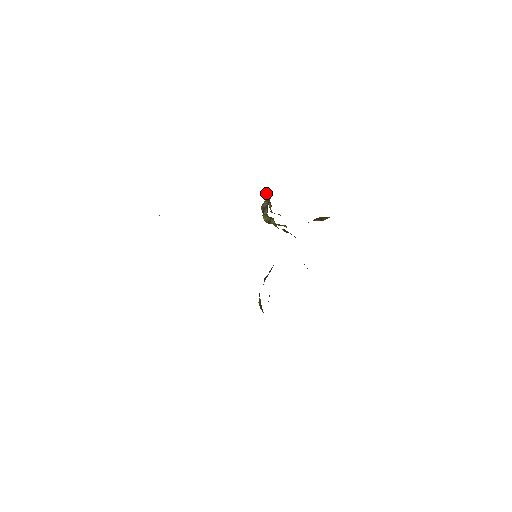
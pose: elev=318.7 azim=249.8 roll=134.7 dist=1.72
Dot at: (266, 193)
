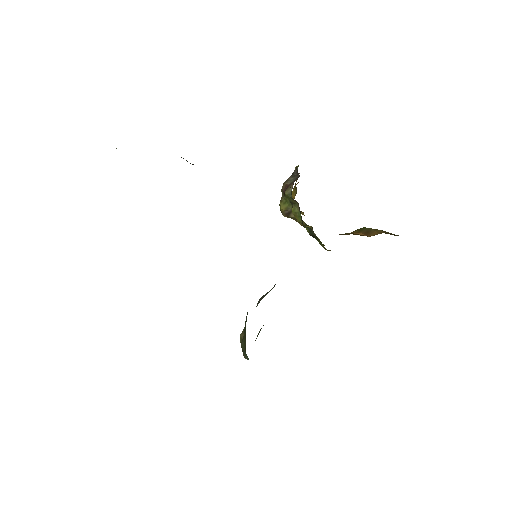
Dot at: (295, 167)
